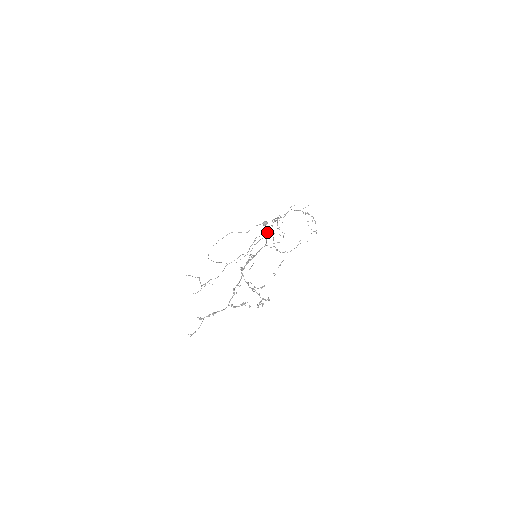
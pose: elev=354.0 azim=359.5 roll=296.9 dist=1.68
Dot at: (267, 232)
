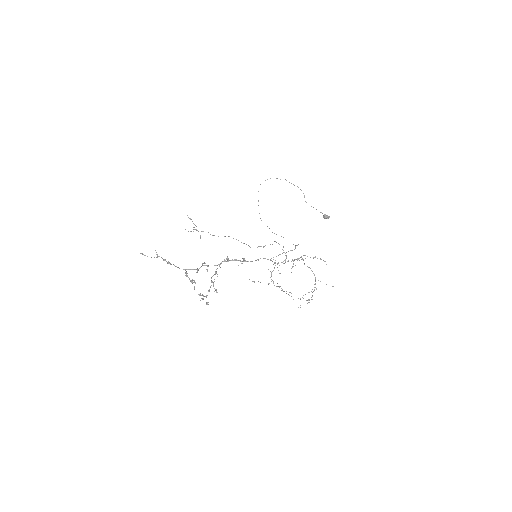
Dot at: occluded
